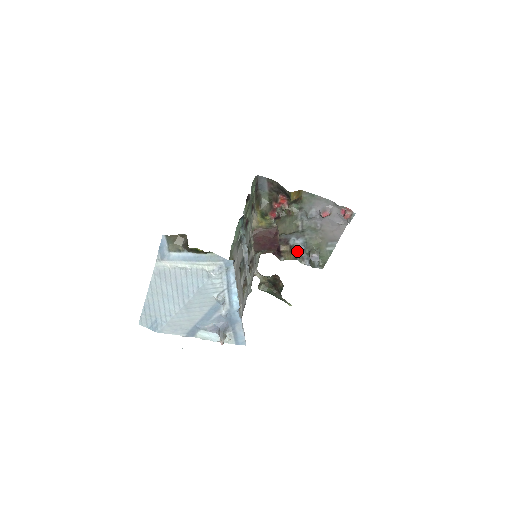
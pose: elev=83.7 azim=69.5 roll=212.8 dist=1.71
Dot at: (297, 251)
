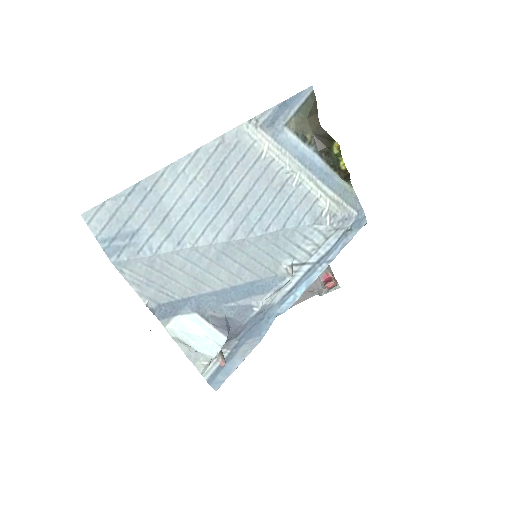
Dot at: occluded
